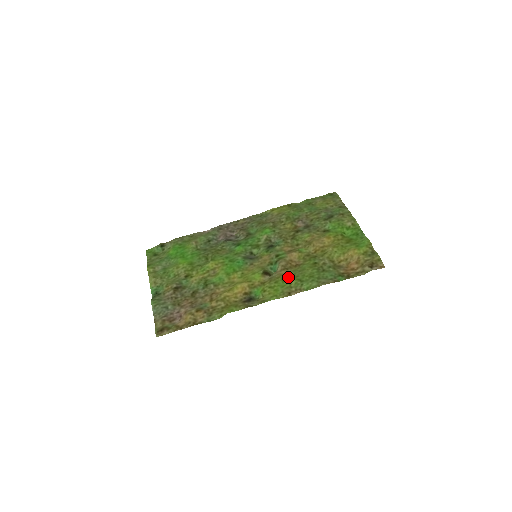
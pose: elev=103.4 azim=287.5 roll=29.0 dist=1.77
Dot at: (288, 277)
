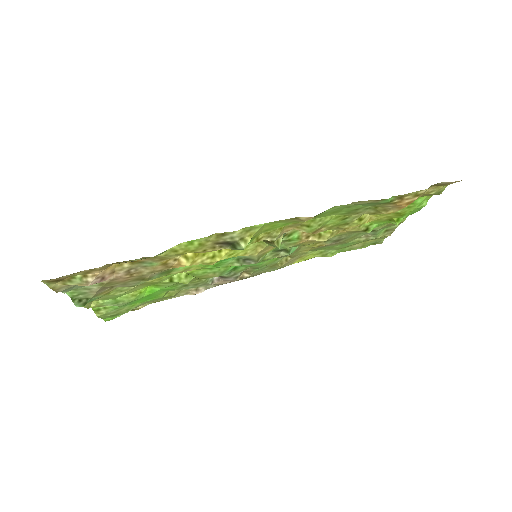
Dot at: (297, 223)
